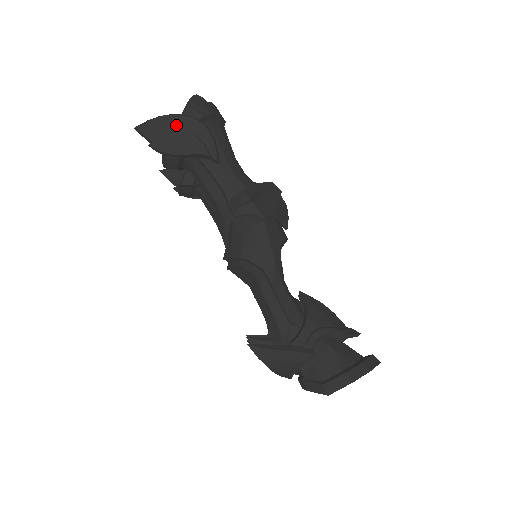
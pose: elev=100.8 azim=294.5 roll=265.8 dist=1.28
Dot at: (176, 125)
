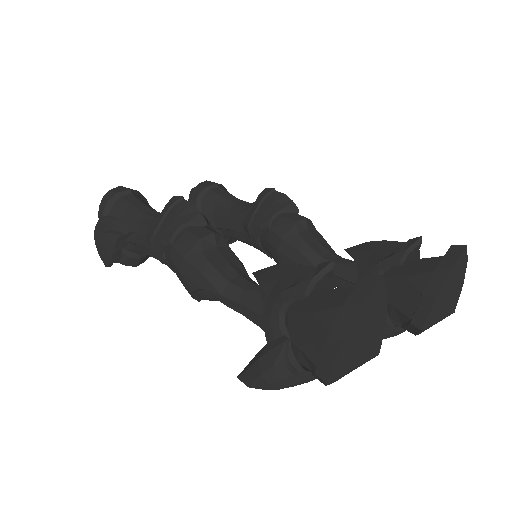
Dot at: (99, 237)
